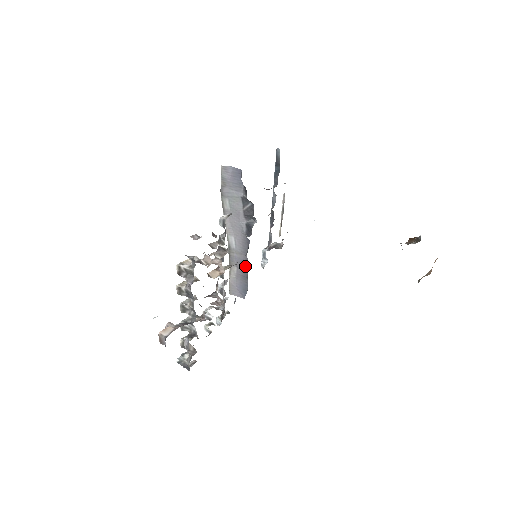
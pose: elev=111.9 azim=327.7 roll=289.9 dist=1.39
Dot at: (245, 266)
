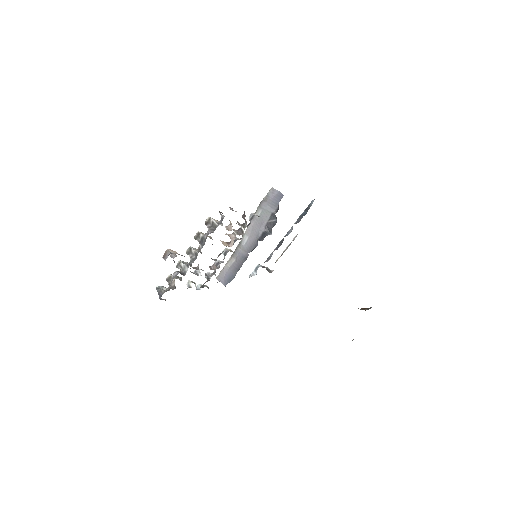
Dot at: (243, 261)
